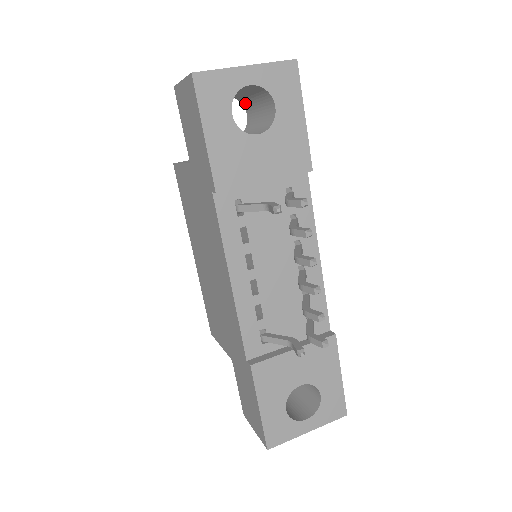
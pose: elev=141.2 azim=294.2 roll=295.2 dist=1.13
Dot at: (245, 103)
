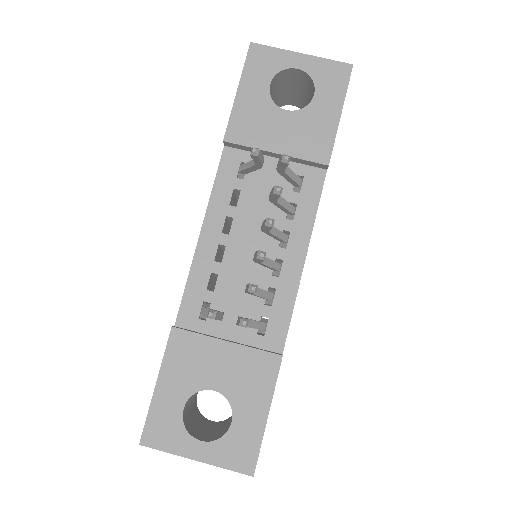
Dot at: occluded
